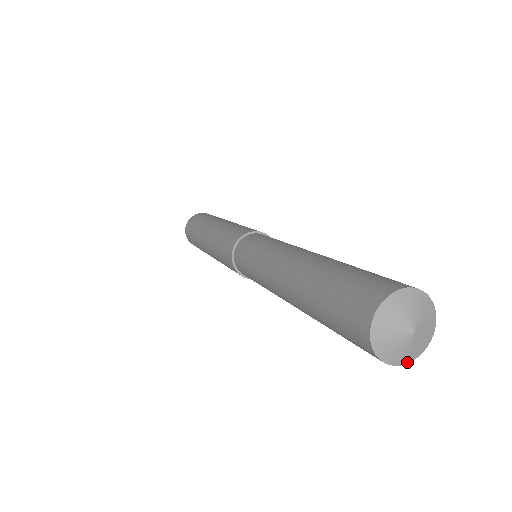
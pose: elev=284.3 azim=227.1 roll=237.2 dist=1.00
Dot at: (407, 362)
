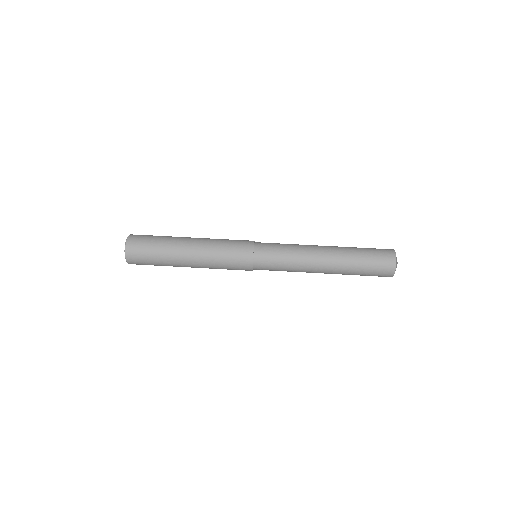
Dot at: occluded
